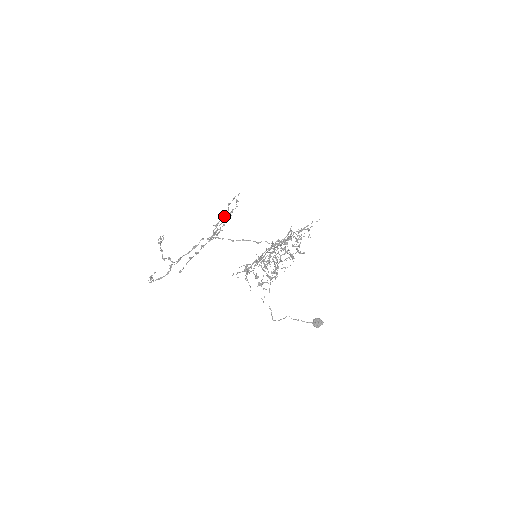
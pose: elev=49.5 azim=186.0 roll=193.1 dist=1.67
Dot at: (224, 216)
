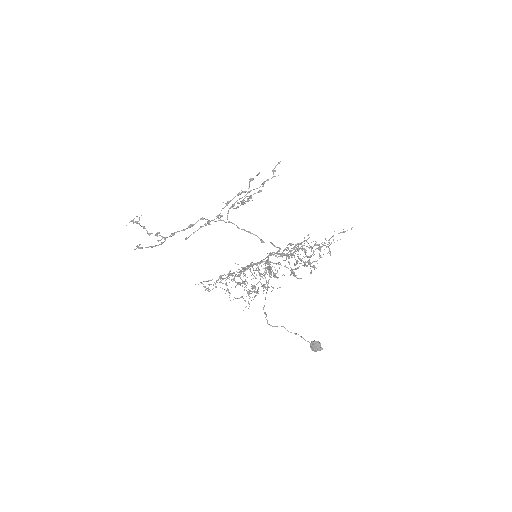
Dot at: (243, 192)
